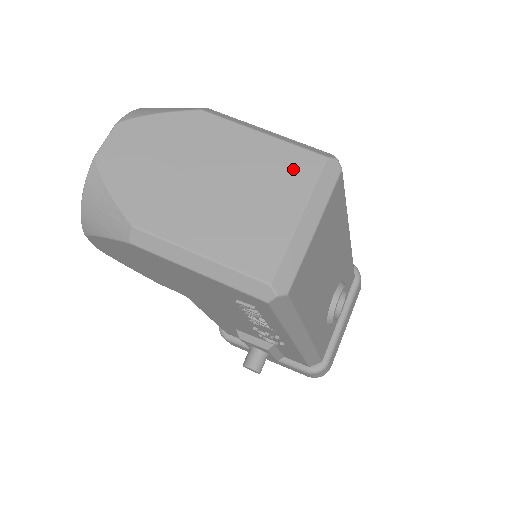
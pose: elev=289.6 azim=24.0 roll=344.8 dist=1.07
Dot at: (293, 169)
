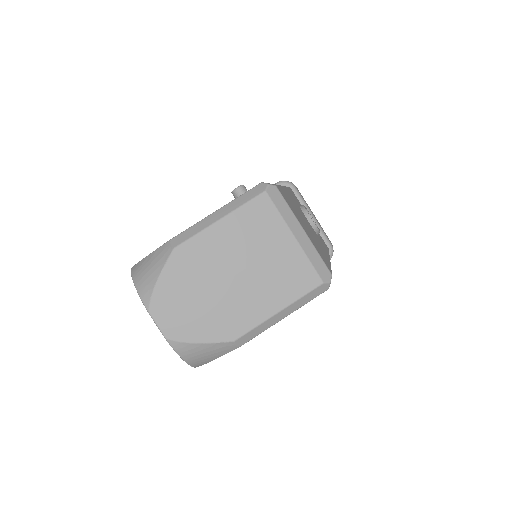
Dot at: (260, 219)
